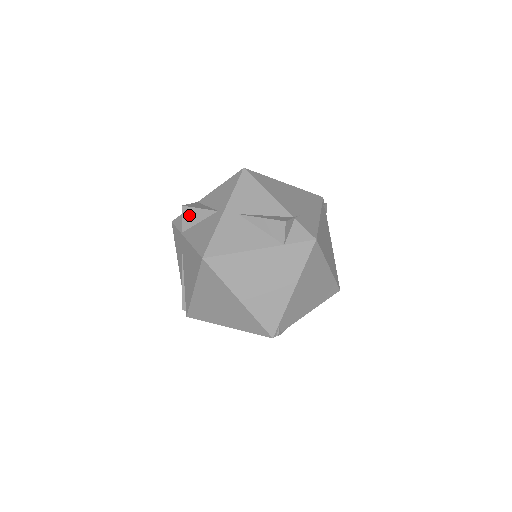
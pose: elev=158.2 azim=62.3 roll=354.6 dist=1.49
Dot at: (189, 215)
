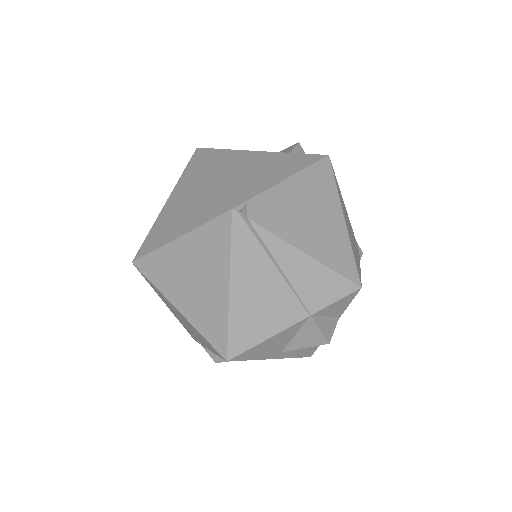
Dot at: occluded
